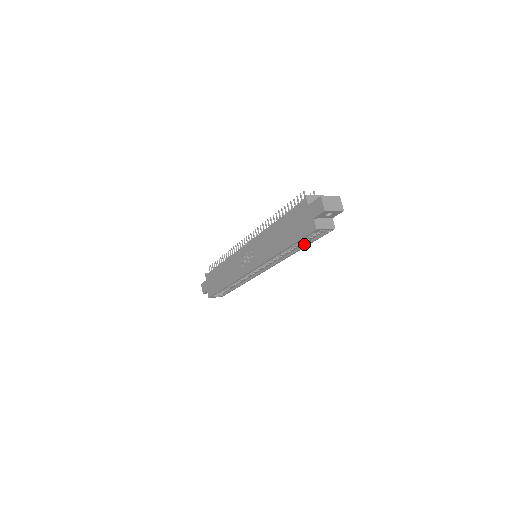
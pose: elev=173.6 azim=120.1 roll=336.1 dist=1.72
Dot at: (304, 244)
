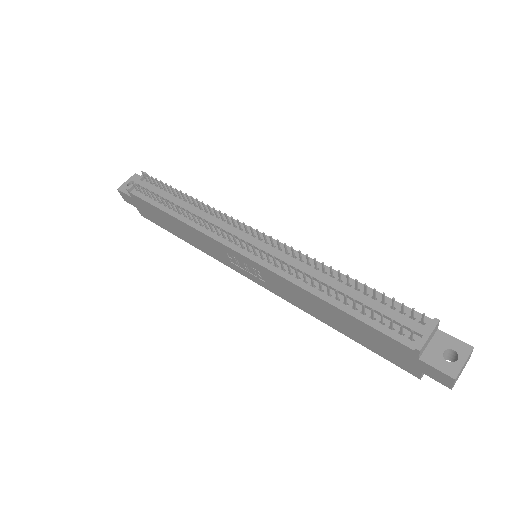
Dot at: occluded
